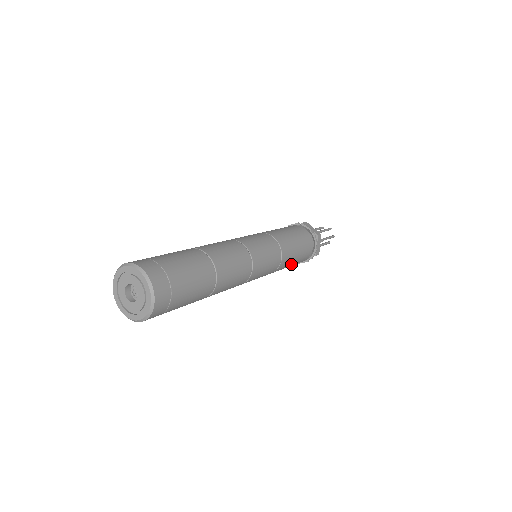
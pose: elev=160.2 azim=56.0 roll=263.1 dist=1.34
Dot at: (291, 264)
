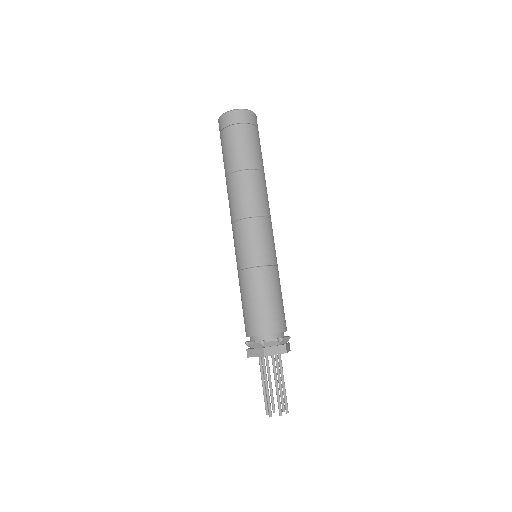
Dot at: (274, 296)
